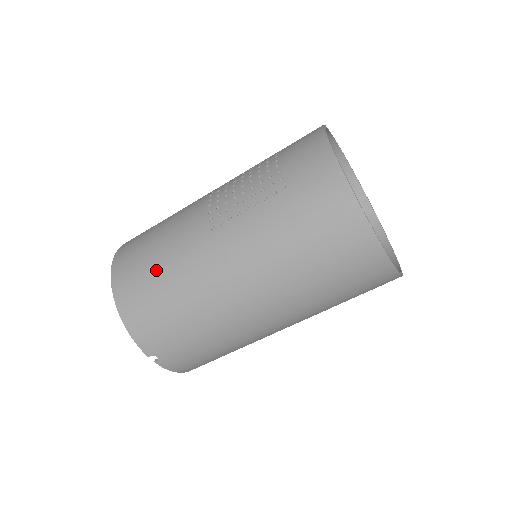
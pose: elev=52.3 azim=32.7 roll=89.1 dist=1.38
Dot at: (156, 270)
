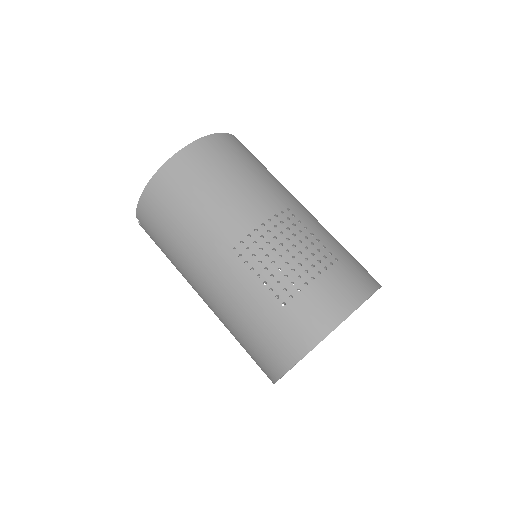
Dot at: (186, 209)
